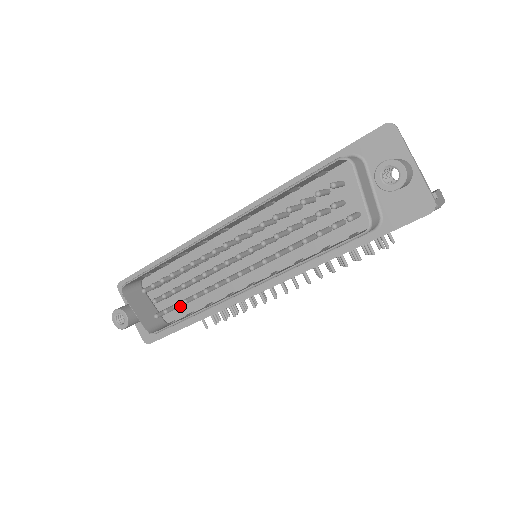
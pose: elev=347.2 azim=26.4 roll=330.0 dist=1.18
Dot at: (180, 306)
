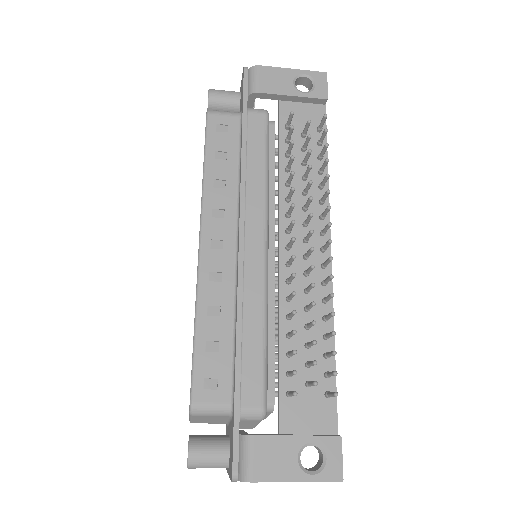
Dot at: occluded
